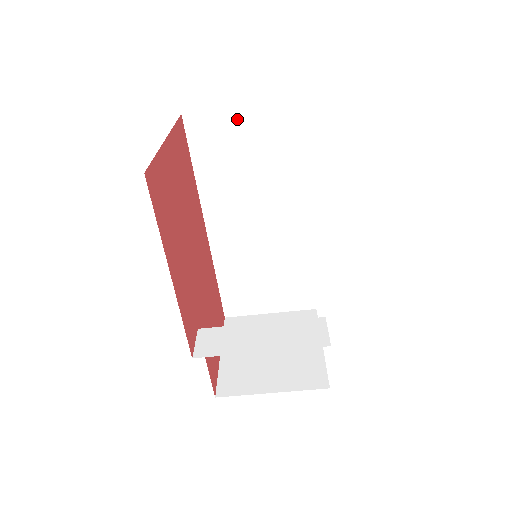
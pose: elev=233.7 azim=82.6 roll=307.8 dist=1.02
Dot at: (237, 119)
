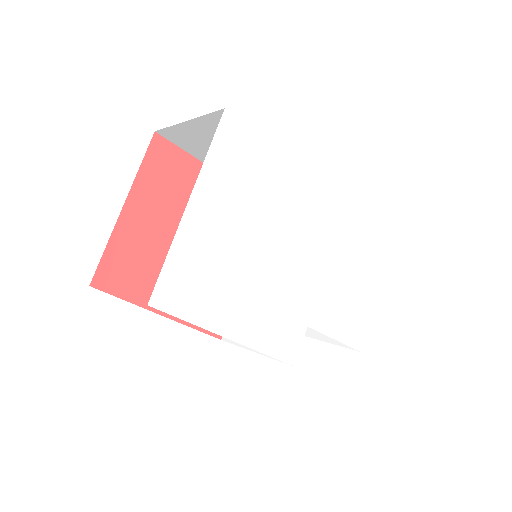
Dot at: (193, 129)
